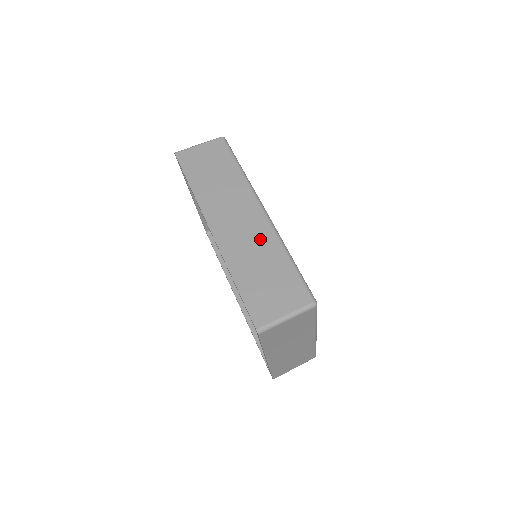
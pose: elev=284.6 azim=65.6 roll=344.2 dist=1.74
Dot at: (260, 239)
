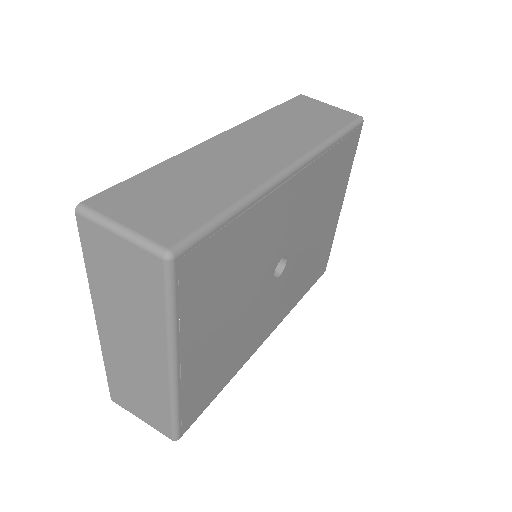
Dot at: (242, 172)
